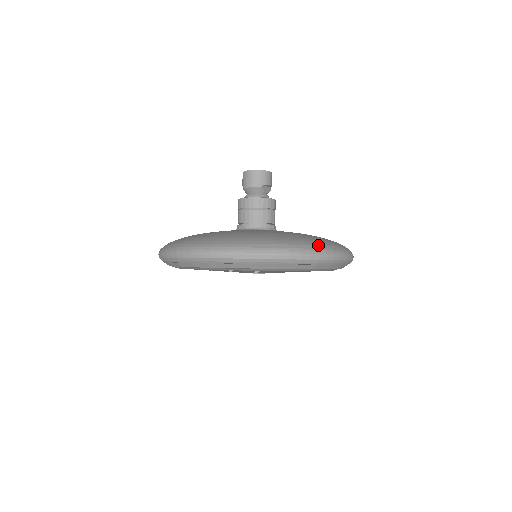
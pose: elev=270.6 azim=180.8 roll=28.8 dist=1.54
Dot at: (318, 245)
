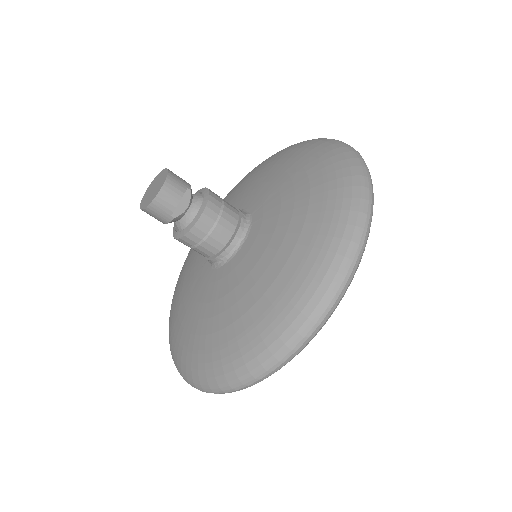
Dot at: (284, 330)
